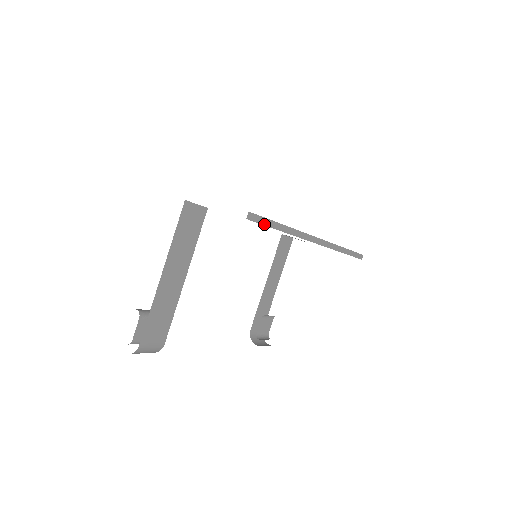
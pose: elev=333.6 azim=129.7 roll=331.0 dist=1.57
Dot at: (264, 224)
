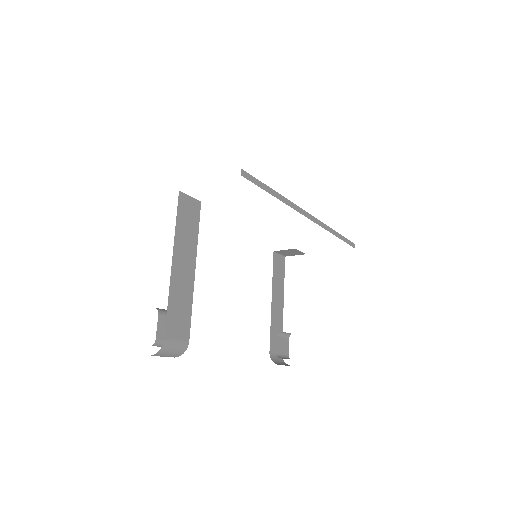
Dot at: (258, 185)
